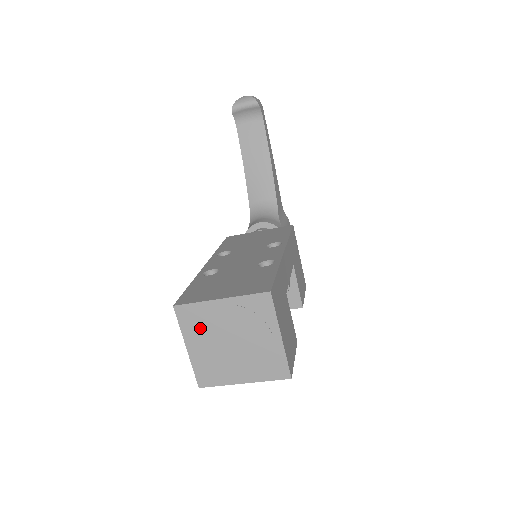
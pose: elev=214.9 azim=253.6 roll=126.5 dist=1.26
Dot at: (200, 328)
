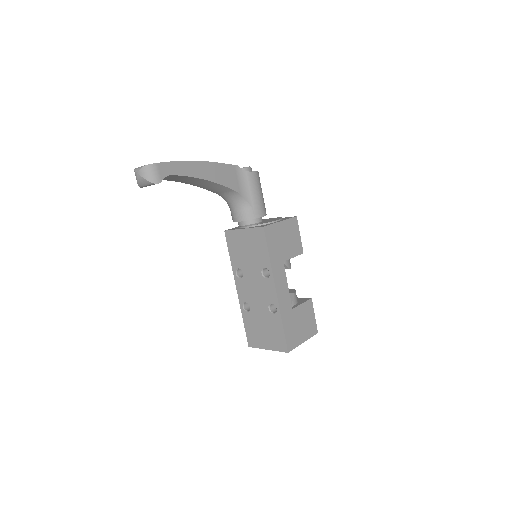
Dot at: occluded
